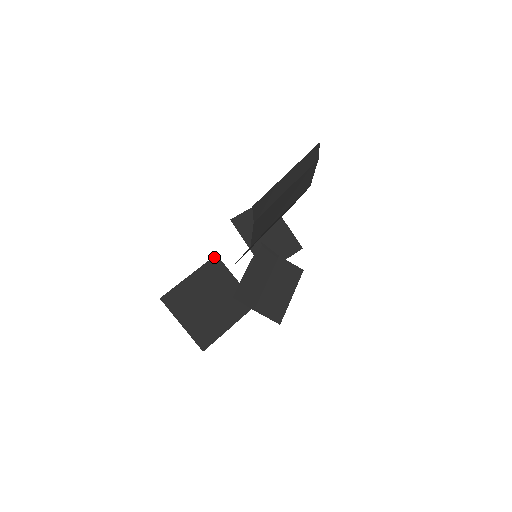
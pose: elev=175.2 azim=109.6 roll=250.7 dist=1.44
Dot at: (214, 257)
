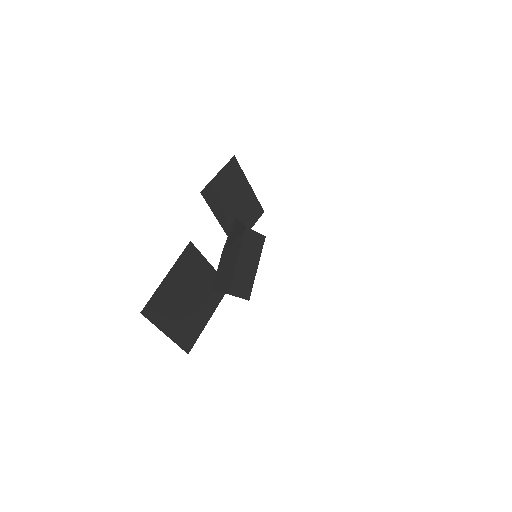
Dot at: (188, 245)
